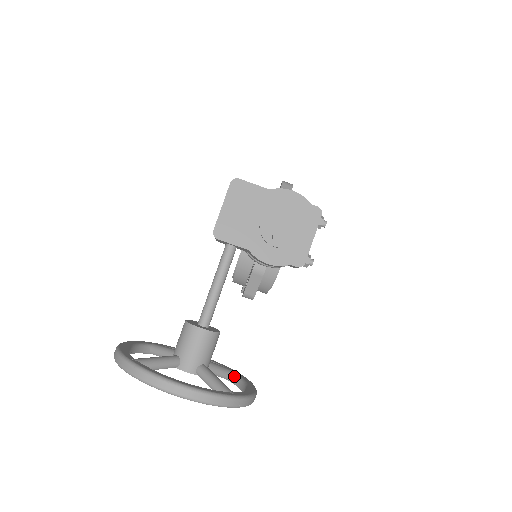
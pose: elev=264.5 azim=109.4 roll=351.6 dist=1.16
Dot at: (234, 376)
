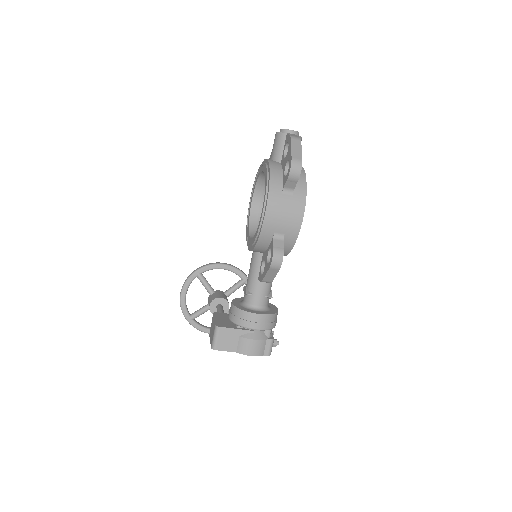
Dot at: occluded
